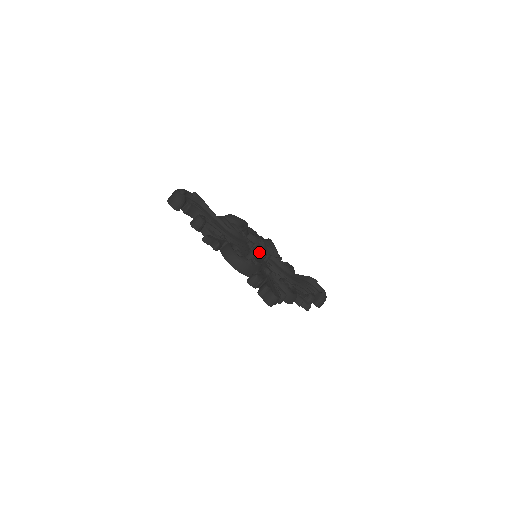
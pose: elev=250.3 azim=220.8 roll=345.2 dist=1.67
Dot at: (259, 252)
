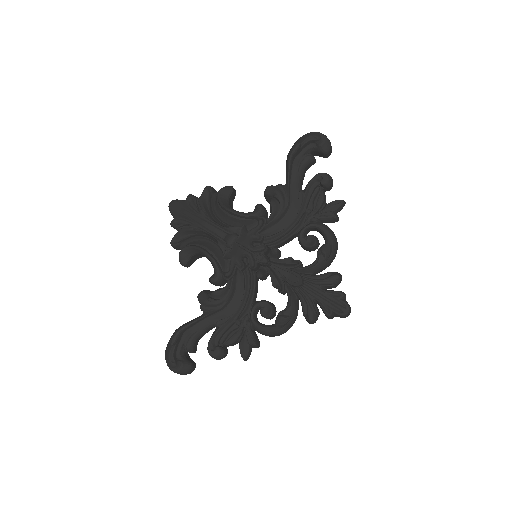
Dot at: (259, 265)
